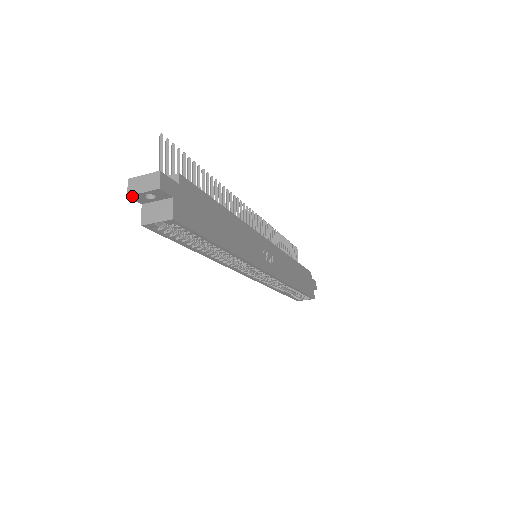
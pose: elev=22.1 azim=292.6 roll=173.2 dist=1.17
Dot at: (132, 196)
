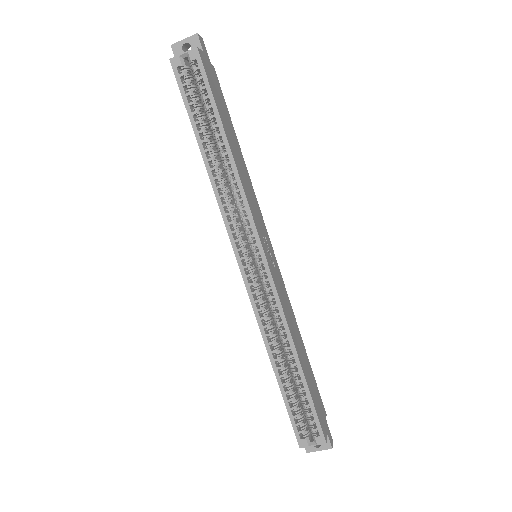
Dot at: (174, 46)
